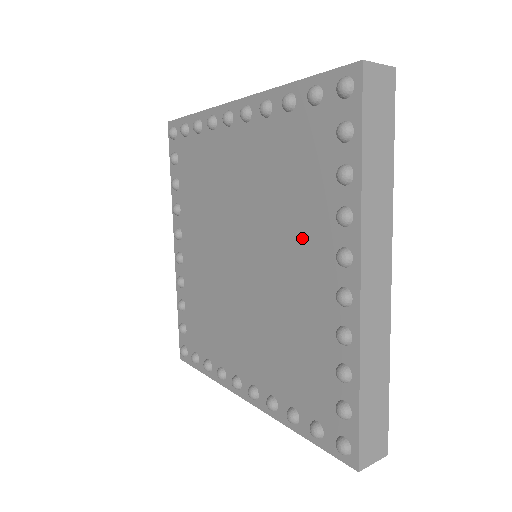
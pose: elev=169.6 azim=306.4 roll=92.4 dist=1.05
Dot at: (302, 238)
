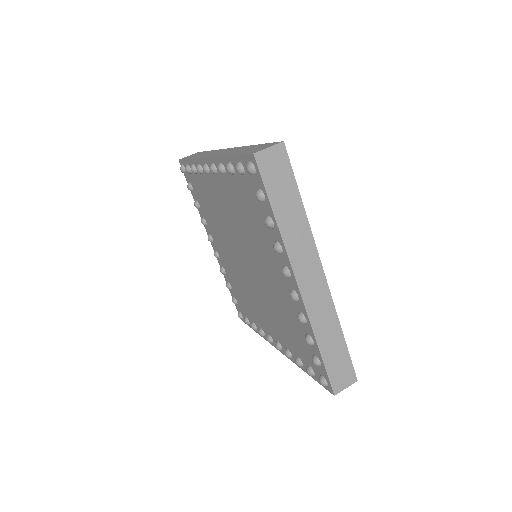
Dot at: (266, 255)
